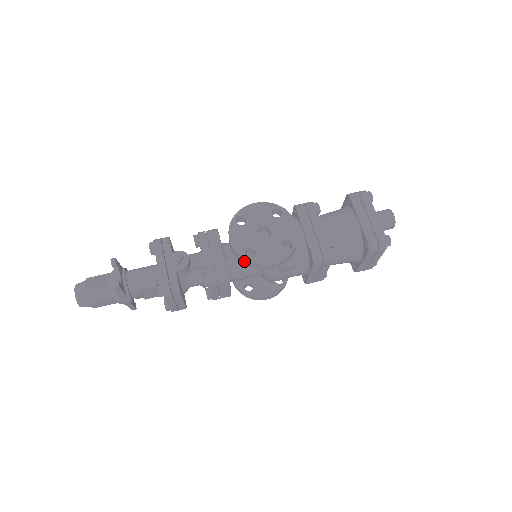
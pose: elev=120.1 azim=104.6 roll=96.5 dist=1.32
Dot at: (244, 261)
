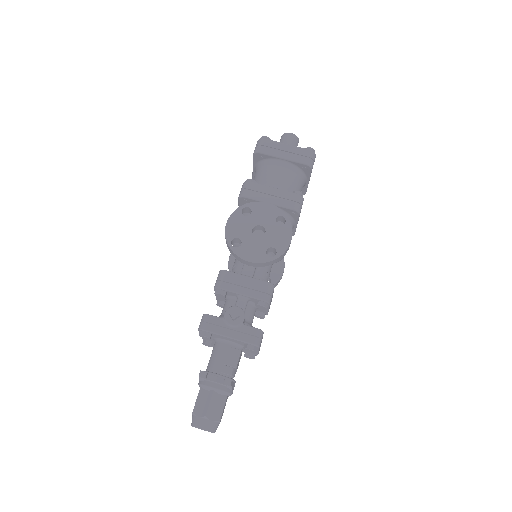
Dot at: (274, 261)
